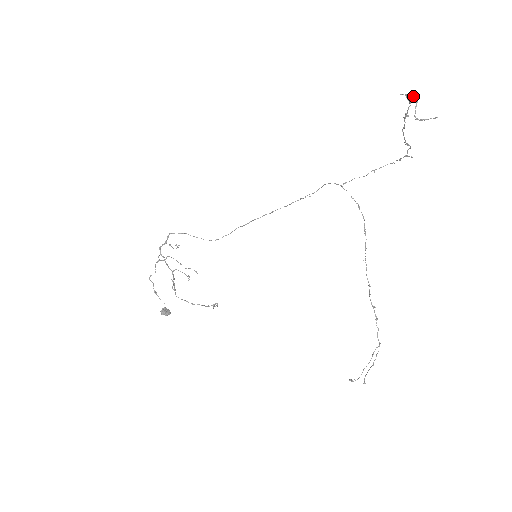
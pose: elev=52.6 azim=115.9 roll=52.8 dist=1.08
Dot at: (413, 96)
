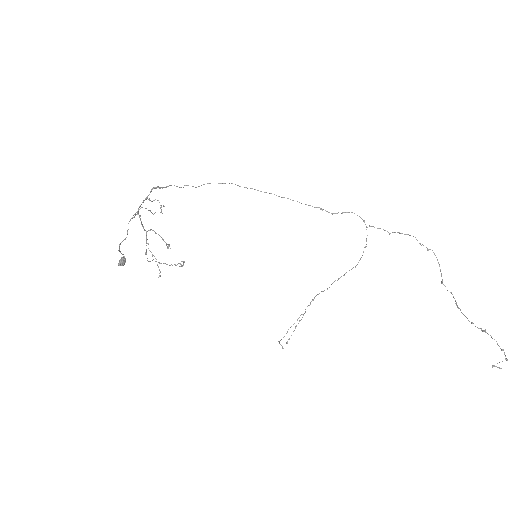
Dot at: occluded
